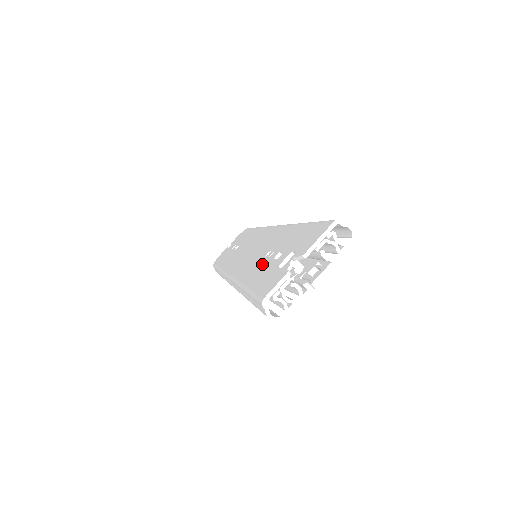
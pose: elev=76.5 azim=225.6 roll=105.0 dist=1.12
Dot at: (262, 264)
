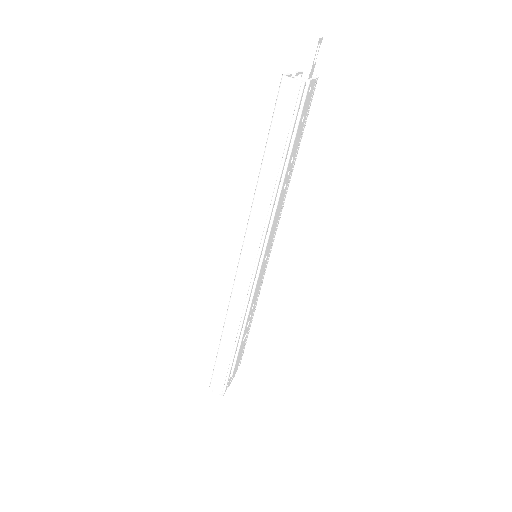
Dot at: occluded
